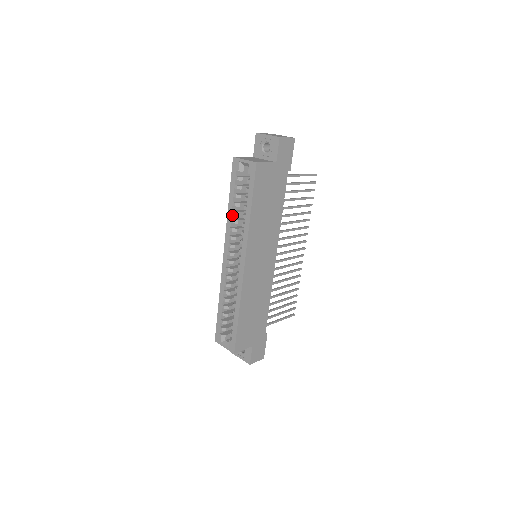
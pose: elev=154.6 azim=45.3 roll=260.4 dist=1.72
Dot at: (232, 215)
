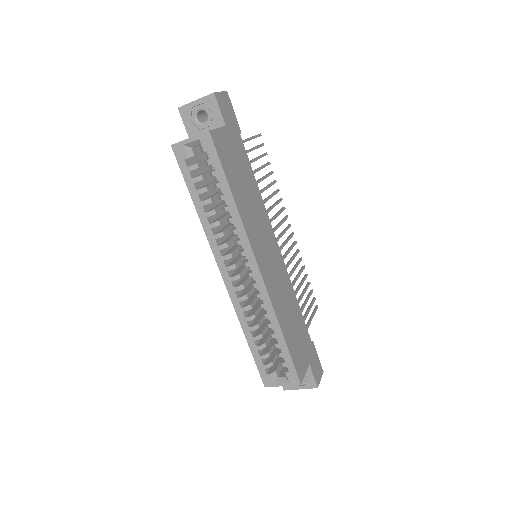
Dot at: (207, 218)
